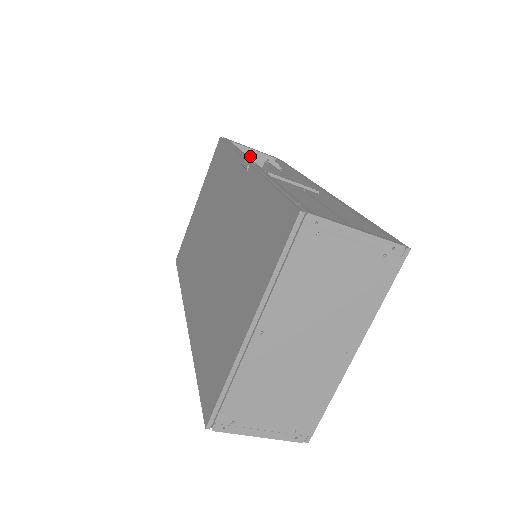
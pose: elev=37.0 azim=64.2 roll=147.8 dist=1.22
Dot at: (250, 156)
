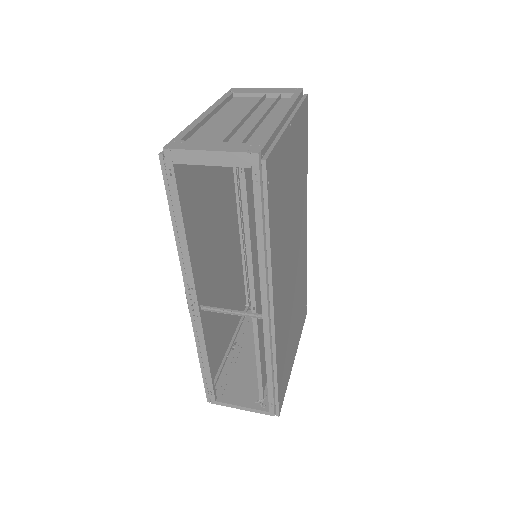
Dot at: occluded
